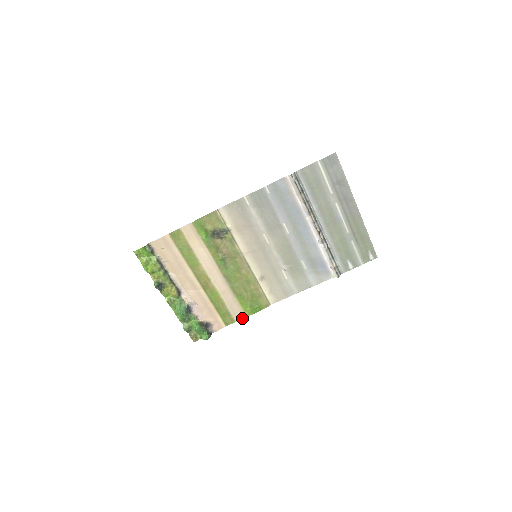
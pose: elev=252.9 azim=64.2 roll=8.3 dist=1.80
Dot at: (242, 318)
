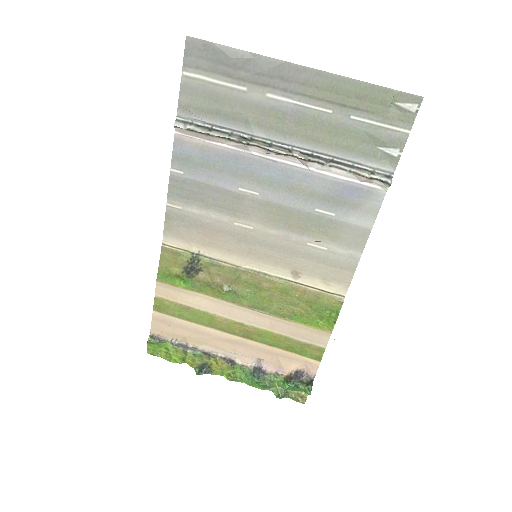
Dot at: (328, 339)
